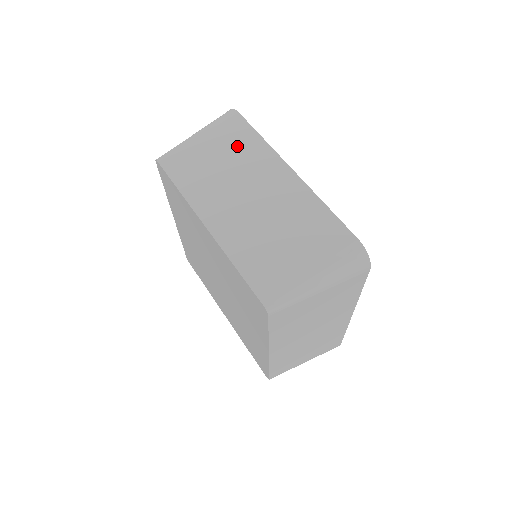
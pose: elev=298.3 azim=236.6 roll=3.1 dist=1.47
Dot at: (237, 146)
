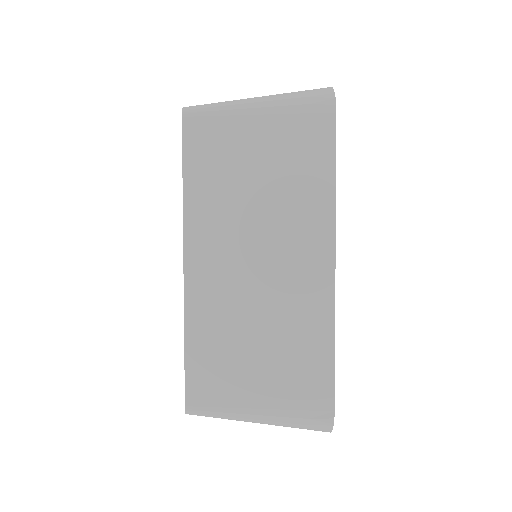
Dot at: occluded
